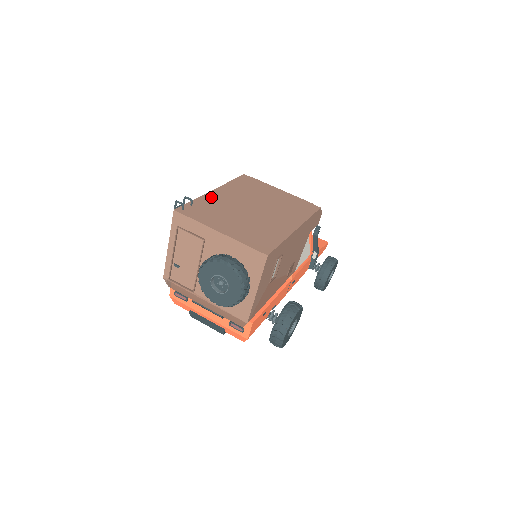
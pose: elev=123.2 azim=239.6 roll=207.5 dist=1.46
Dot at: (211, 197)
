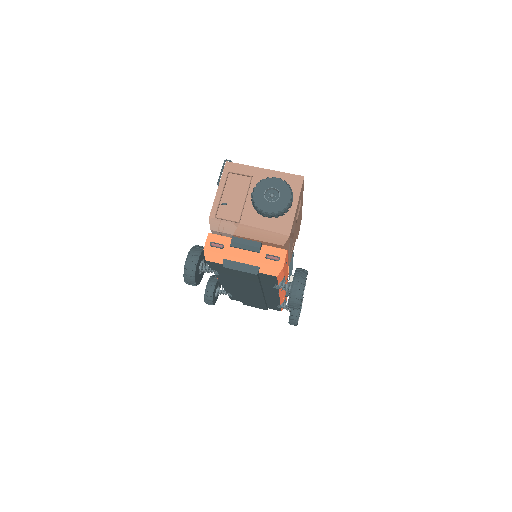
Dot at: occluded
